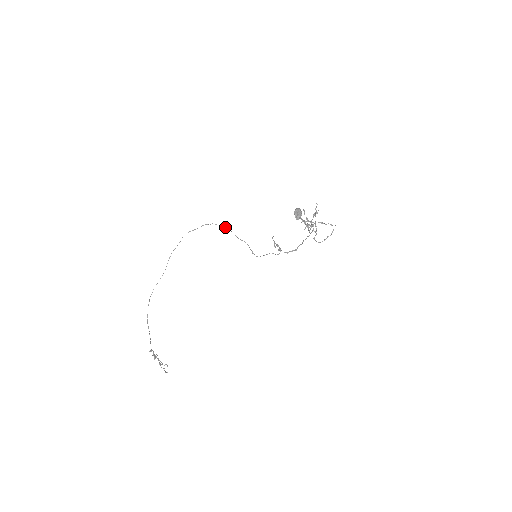
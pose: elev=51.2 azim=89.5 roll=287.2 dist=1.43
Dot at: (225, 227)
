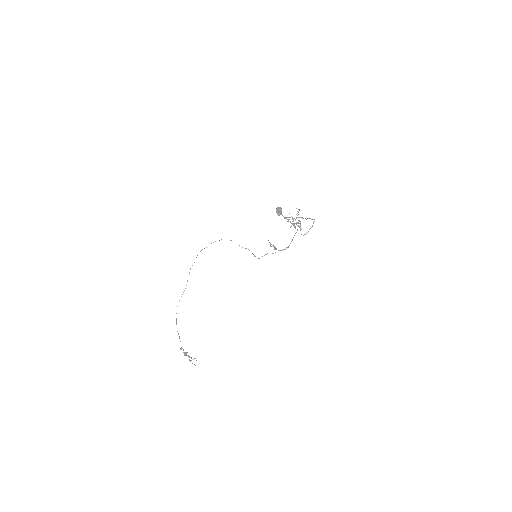
Dot at: (231, 240)
